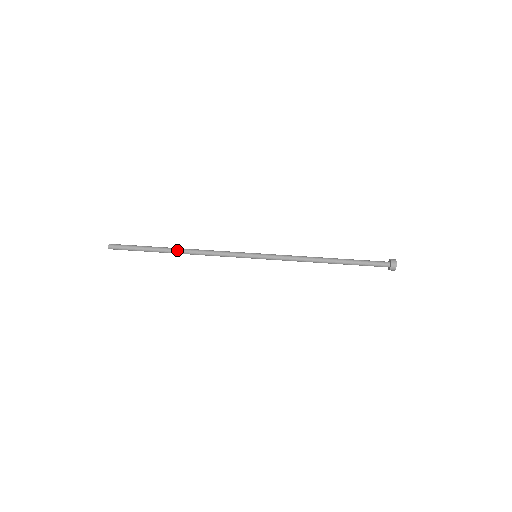
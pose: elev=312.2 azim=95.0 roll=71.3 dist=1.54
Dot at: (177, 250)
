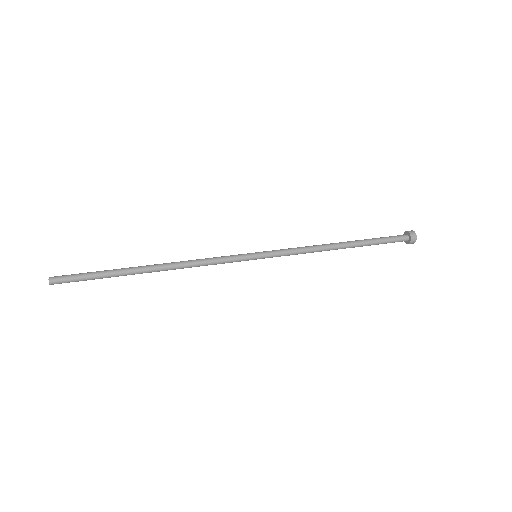
Dot at: (151, 265)
